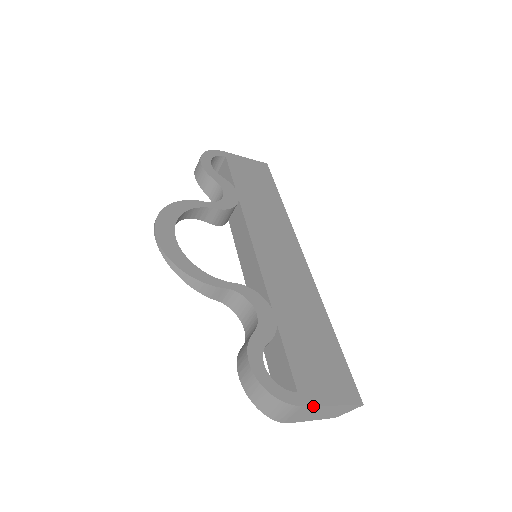
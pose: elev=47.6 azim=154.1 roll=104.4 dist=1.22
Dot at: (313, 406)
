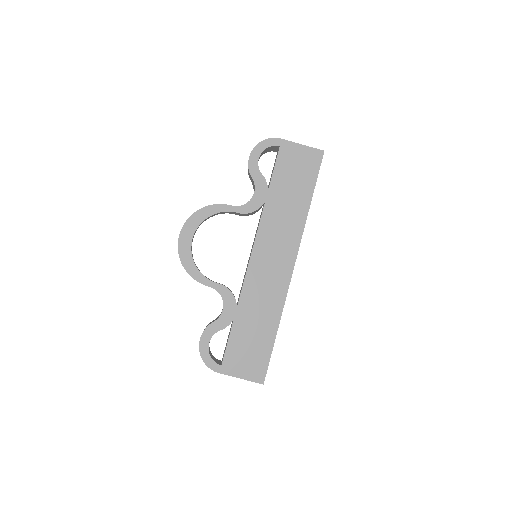
Dot at: occluded
